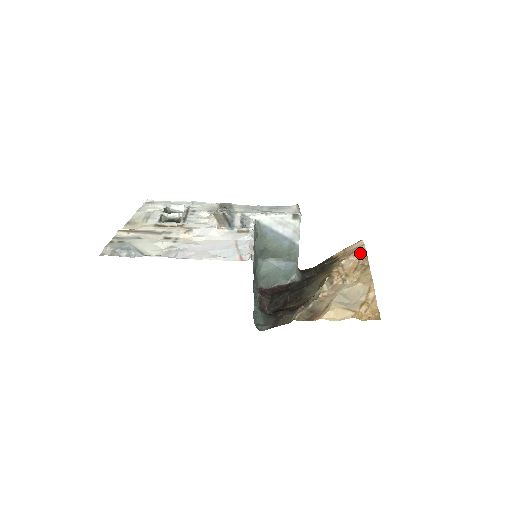
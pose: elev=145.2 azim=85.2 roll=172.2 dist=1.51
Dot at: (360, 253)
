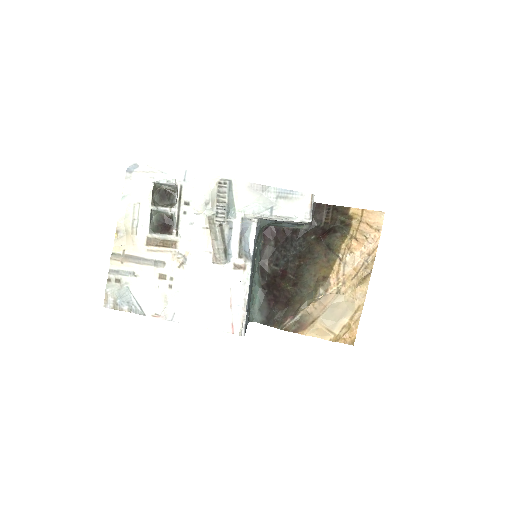
Dot at: (370, 249)
